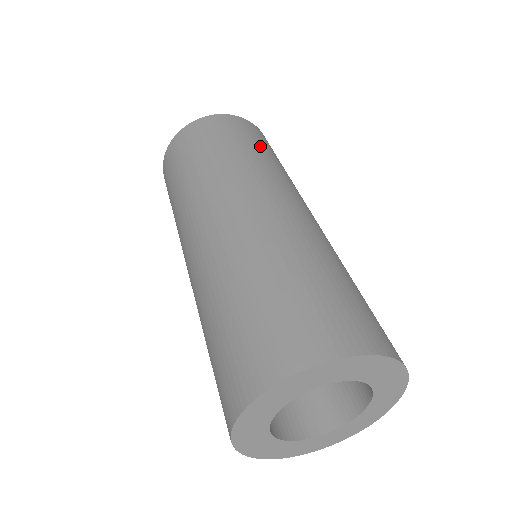
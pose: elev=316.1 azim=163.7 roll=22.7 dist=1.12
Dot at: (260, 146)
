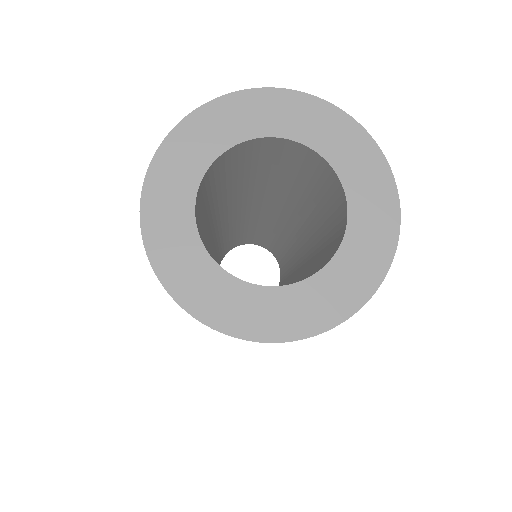
Dot at: occluded
